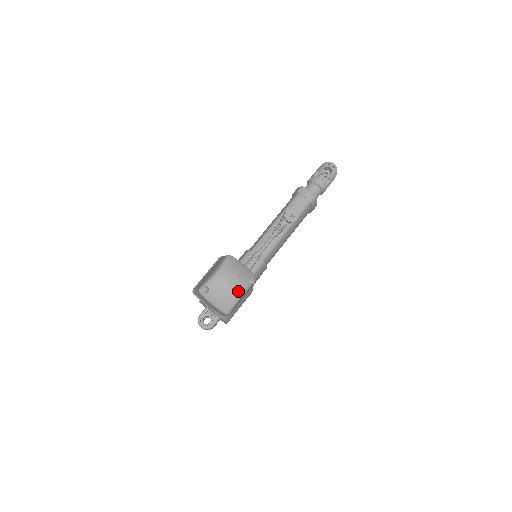
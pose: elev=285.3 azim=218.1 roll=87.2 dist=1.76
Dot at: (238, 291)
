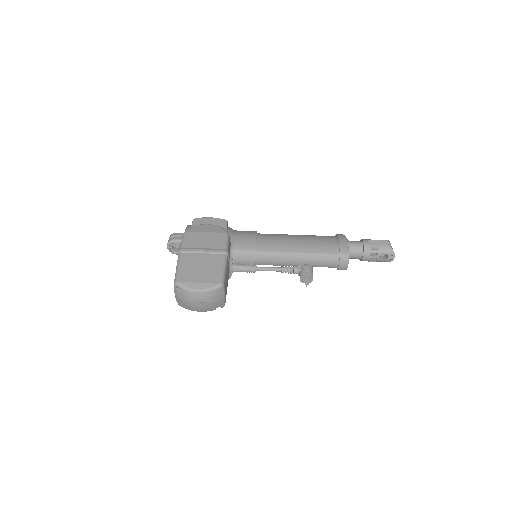
Dot at: (200, 310)
